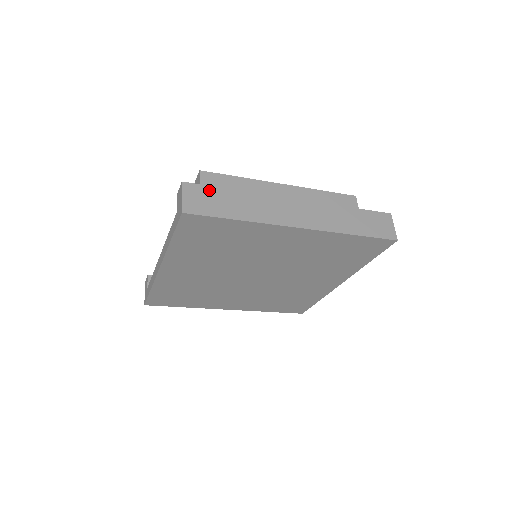
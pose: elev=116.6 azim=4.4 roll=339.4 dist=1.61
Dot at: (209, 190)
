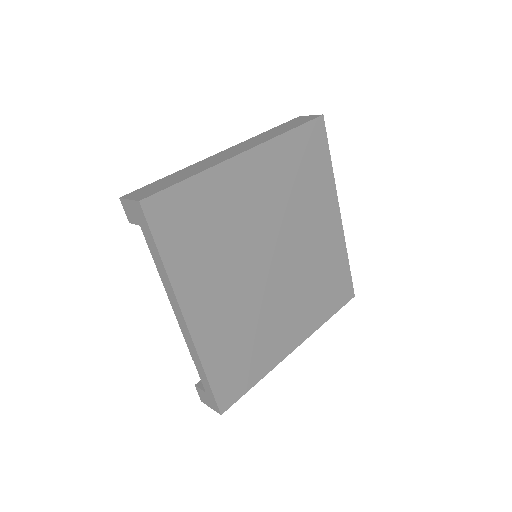
Dot at: (148, 186)
